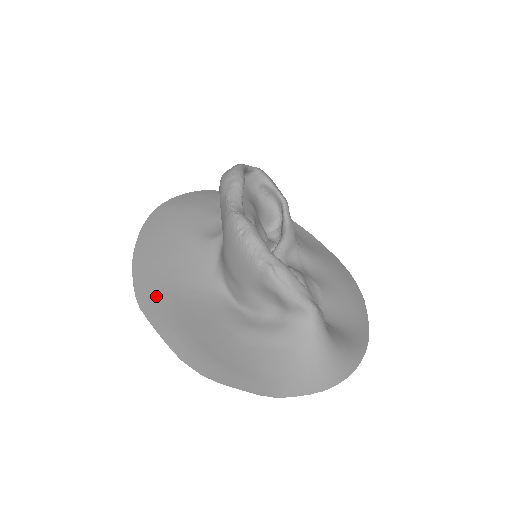
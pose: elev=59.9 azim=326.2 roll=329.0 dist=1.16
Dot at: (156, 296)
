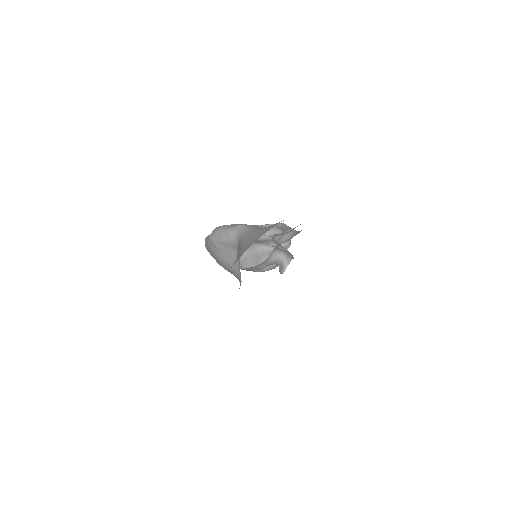
Dot at: occluded
